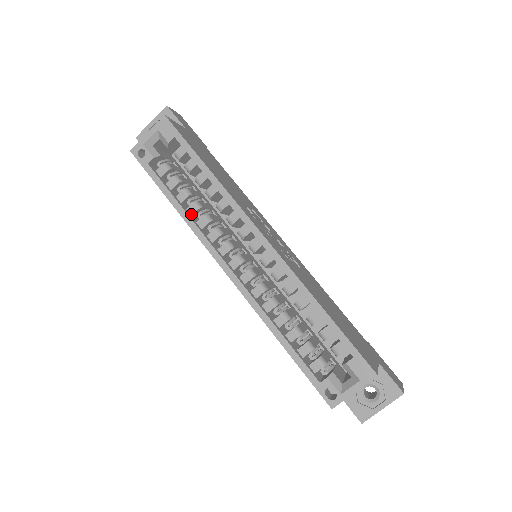
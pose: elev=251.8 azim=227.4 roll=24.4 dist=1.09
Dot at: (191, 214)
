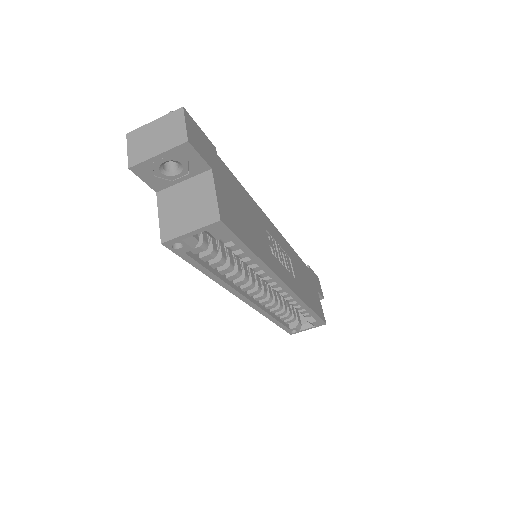
Dot at: (222, 274)
